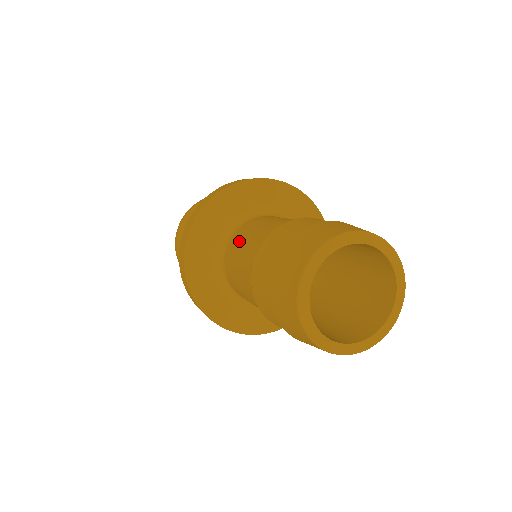
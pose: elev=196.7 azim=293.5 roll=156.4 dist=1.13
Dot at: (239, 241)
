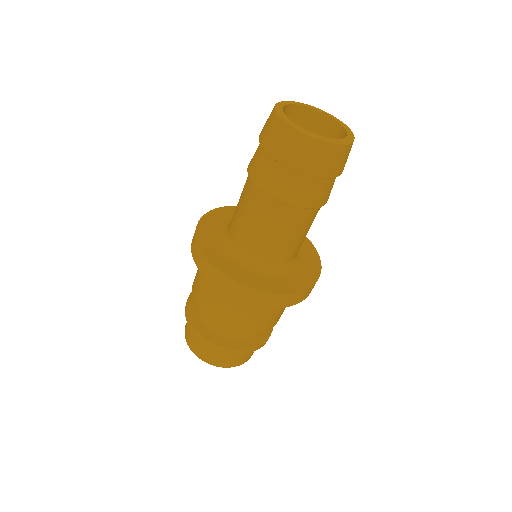
Dot at: occluded
